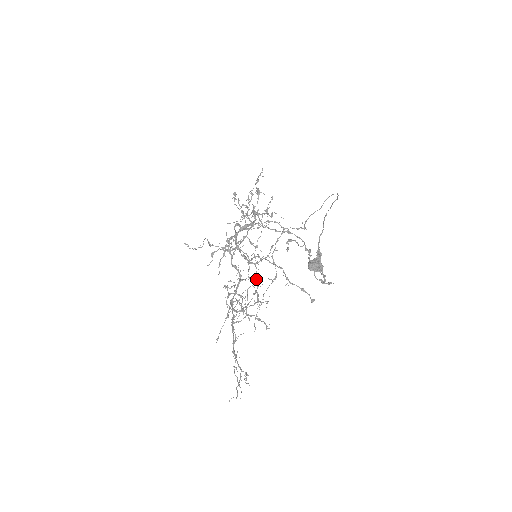
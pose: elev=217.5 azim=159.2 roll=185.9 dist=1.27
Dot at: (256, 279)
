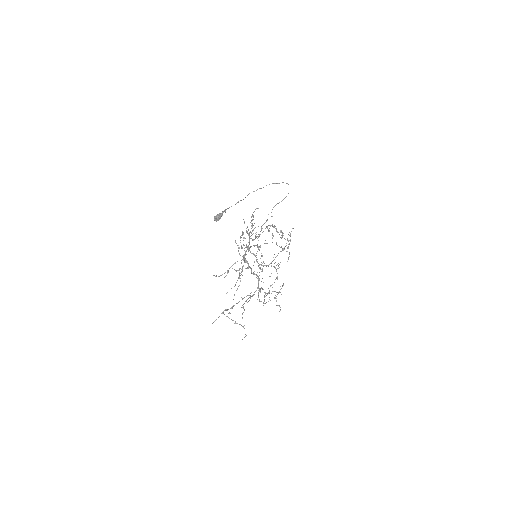
Dot at: occluded
